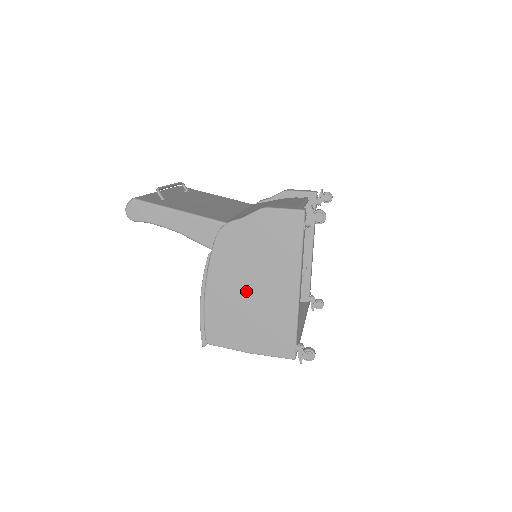
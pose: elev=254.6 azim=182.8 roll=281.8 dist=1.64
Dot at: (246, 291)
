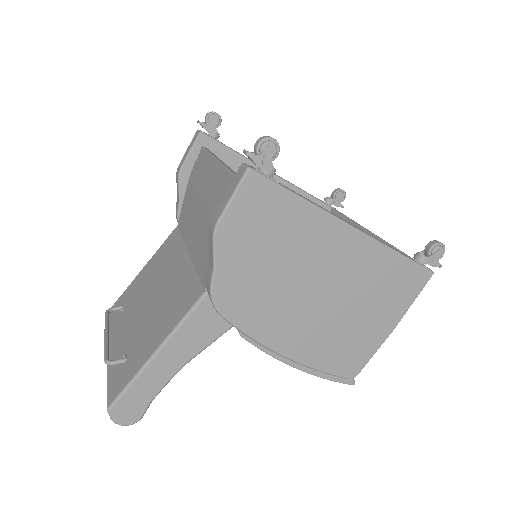
Dot at: (317, 303)
